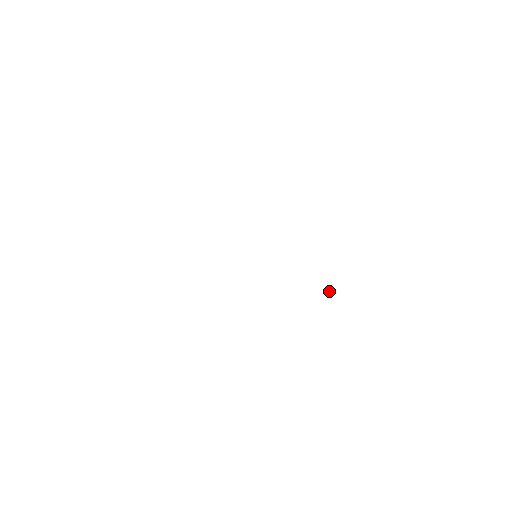
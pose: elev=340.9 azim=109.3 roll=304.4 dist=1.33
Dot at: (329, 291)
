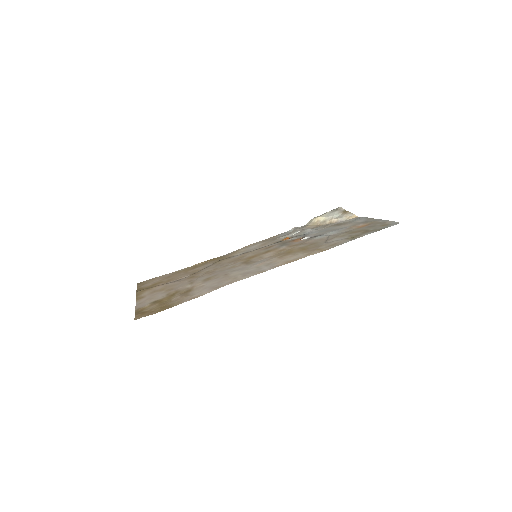
Dot at: (297, 232)
